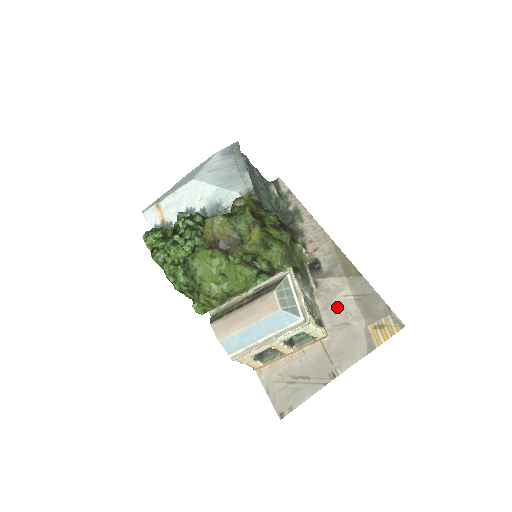
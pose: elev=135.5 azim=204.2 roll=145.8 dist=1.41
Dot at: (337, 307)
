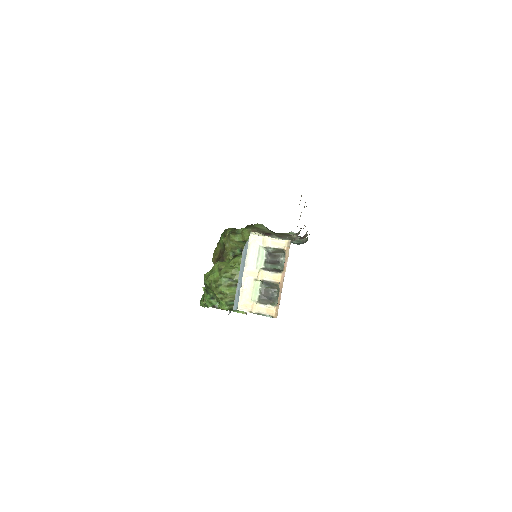
Dot at: occluded
